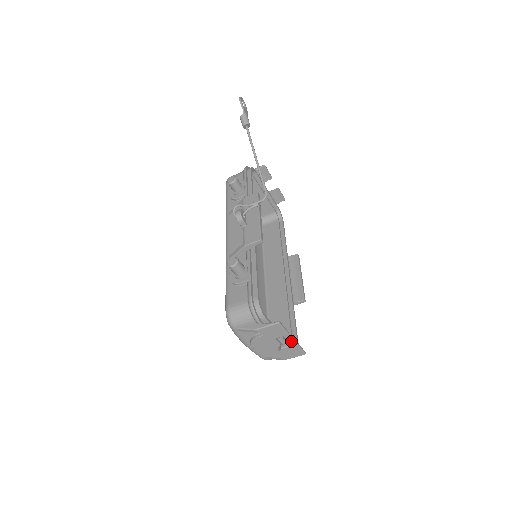
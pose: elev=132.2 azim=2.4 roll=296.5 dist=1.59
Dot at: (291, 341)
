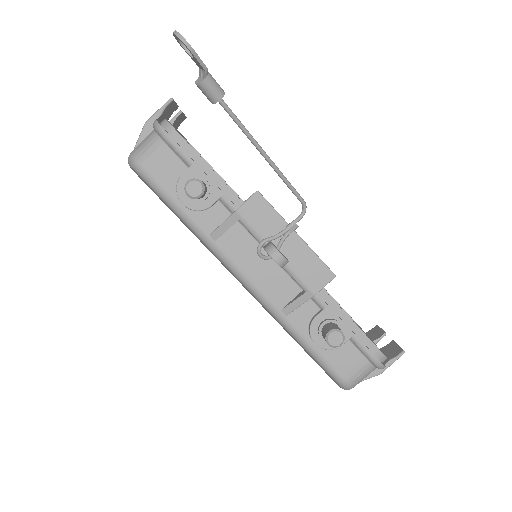
Dot at: occluded
